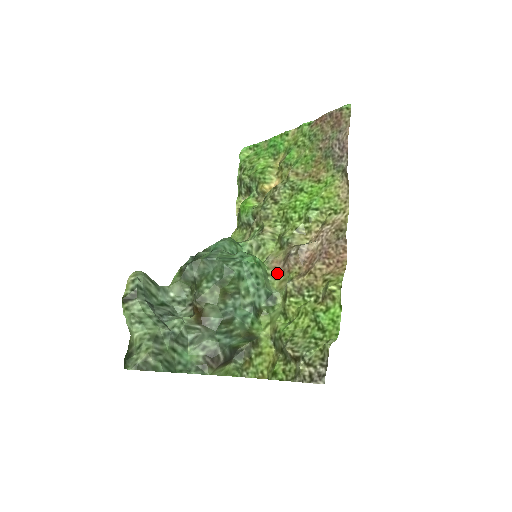
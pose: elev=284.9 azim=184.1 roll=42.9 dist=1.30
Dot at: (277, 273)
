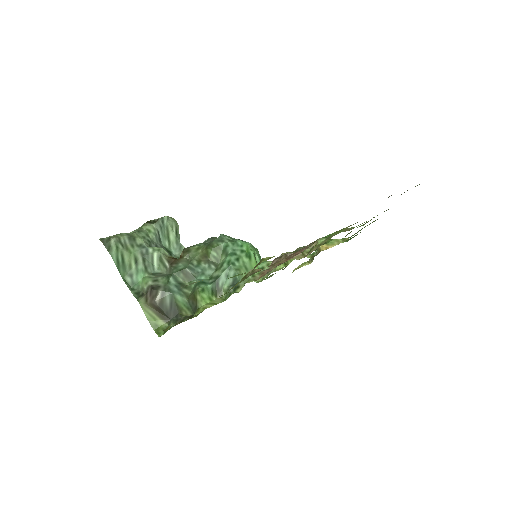
Dot at: (260, 277)
